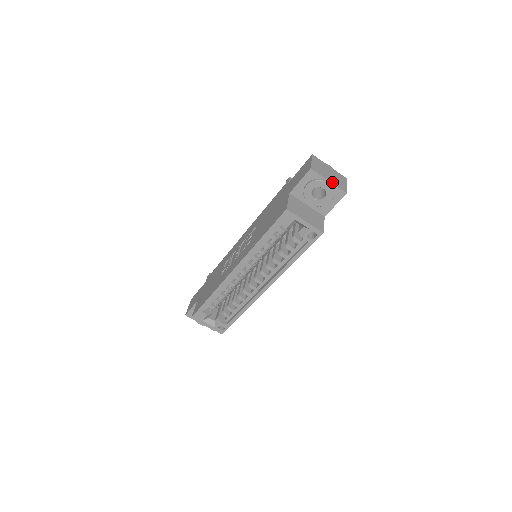
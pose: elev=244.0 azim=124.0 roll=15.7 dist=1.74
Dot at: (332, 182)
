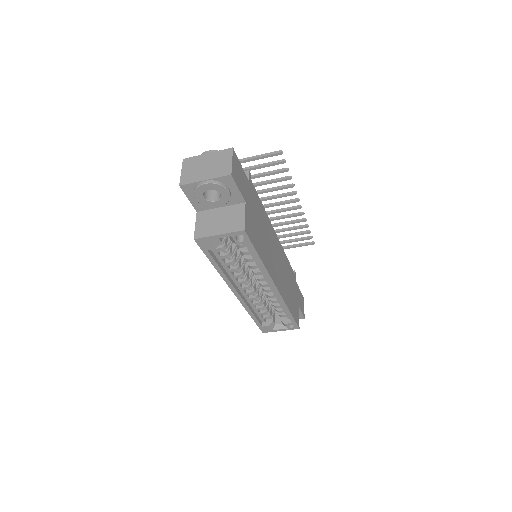
Dot at: (209, 177)
